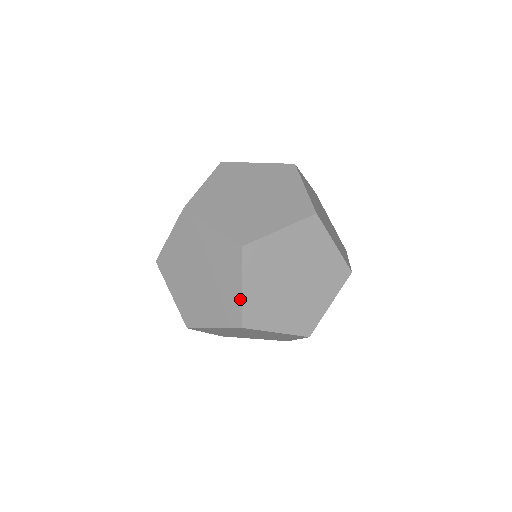
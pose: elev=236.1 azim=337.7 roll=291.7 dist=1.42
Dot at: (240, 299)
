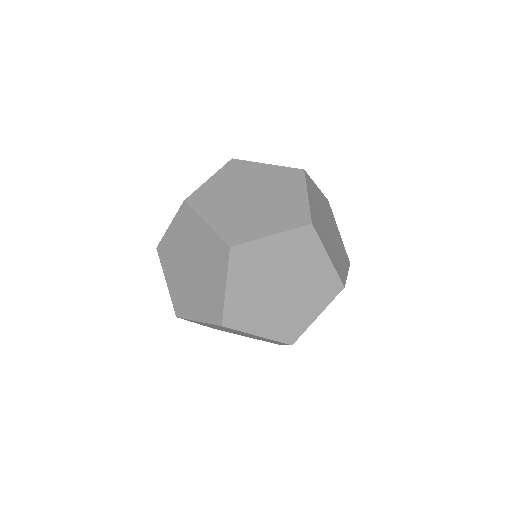
Dot at: occluded
